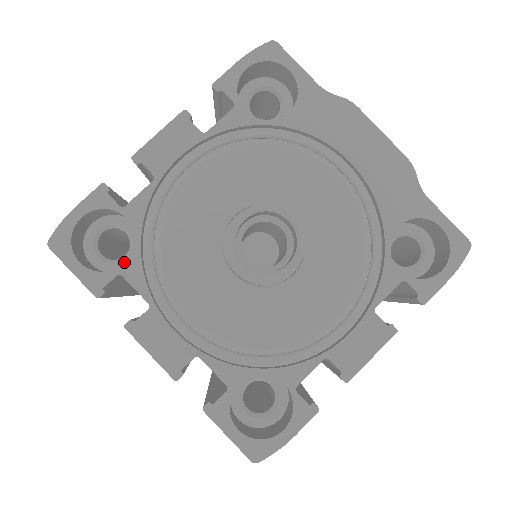
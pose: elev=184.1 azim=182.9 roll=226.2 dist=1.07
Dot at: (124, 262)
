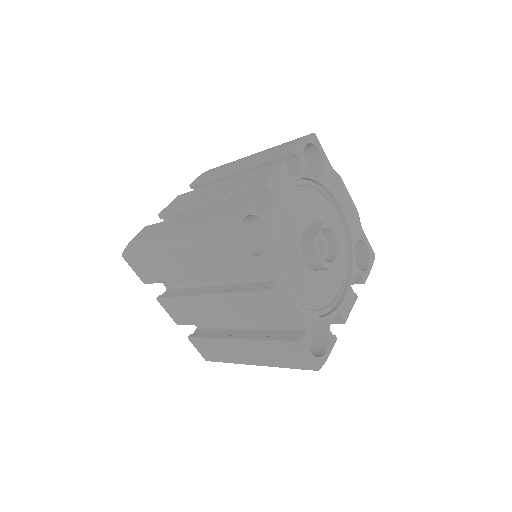
Dot at: occluded
